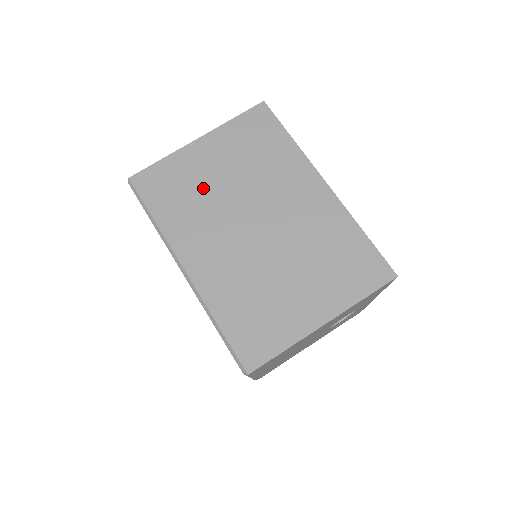
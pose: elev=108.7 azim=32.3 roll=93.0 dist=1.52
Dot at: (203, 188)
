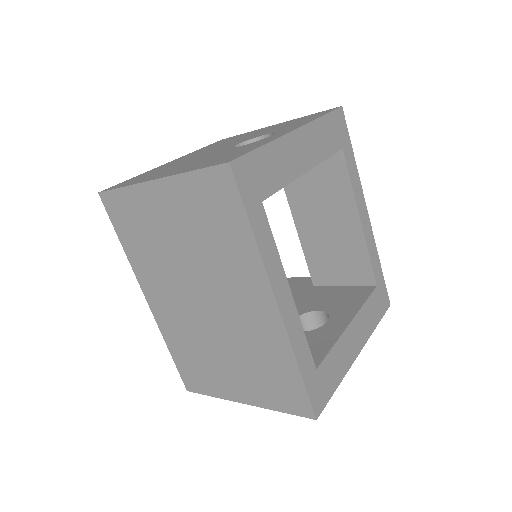
Dot at: (159, 240)
